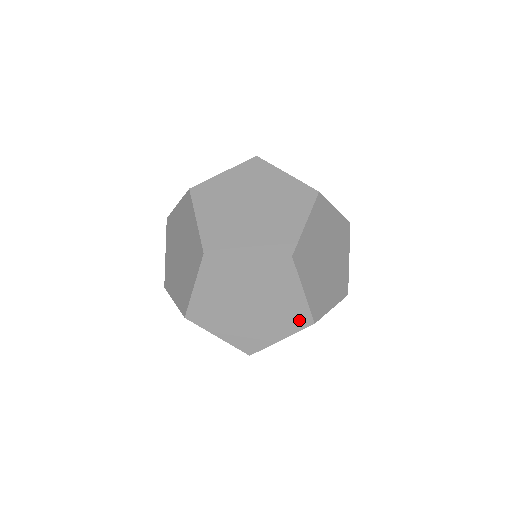
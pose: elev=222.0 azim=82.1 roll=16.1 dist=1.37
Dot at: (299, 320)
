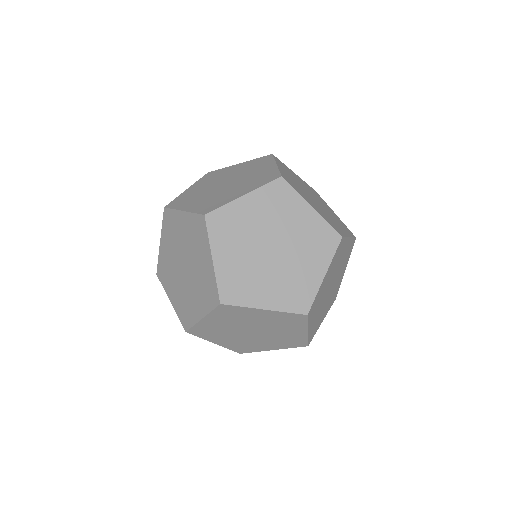
Dot at: (295, 320)
